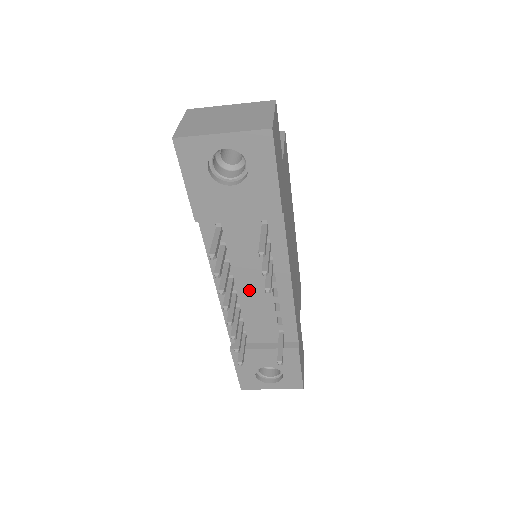
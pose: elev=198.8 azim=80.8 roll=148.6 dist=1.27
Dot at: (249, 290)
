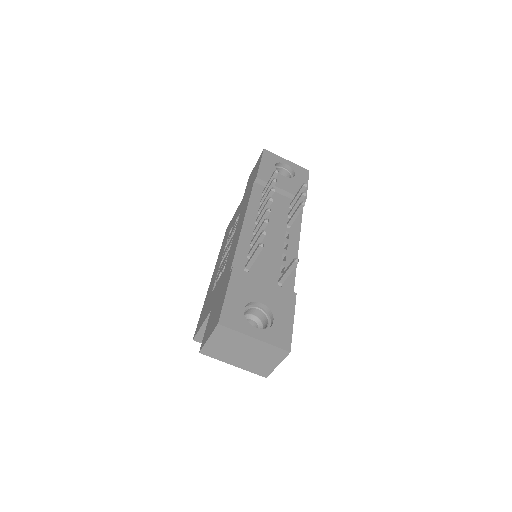
Dot at: (267, 235)
